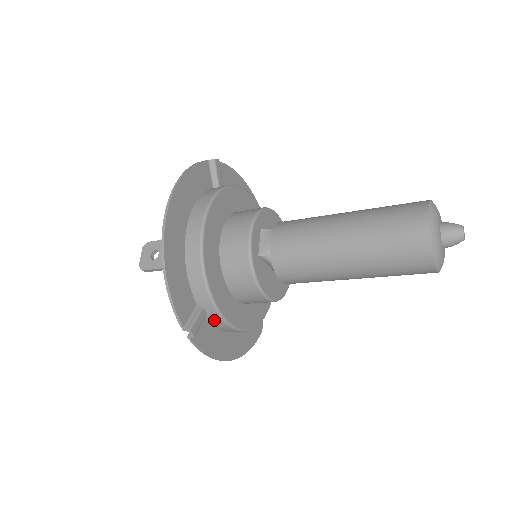
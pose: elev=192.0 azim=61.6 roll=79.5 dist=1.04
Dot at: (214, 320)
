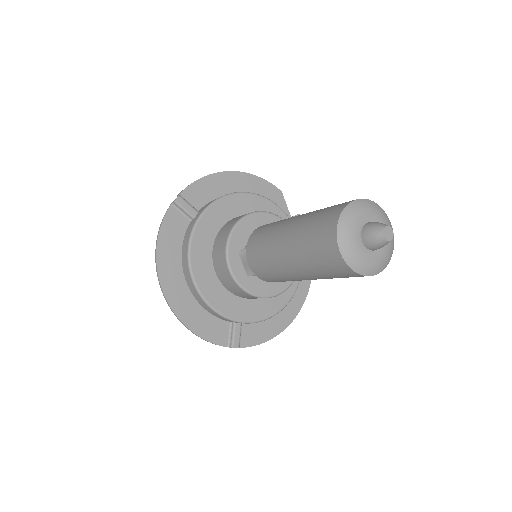
Dot at: (250, 323)
